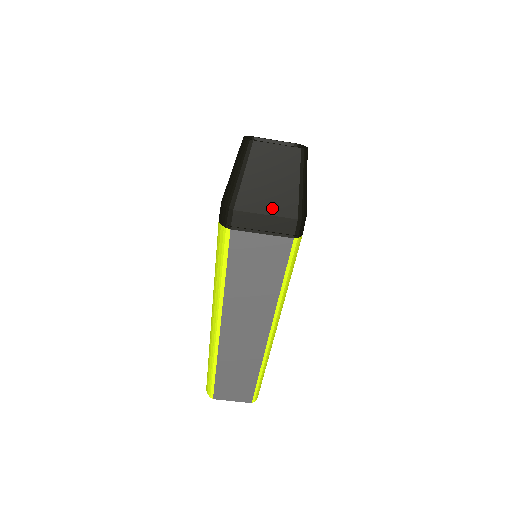
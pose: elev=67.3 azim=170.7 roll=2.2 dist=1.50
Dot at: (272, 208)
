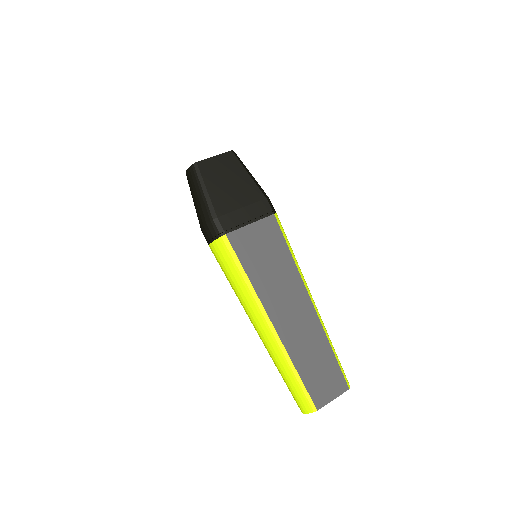
Dot at: (243, 200)
